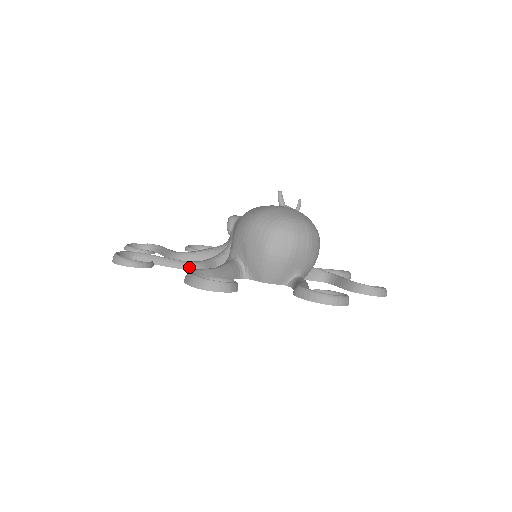
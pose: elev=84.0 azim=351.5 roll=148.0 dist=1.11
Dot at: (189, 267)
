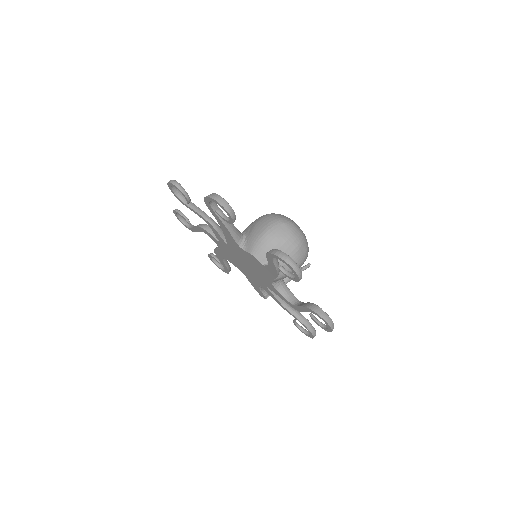
Dot at: (209, 220)
